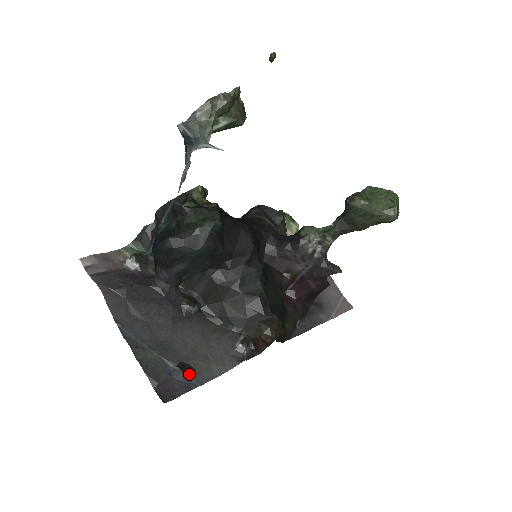
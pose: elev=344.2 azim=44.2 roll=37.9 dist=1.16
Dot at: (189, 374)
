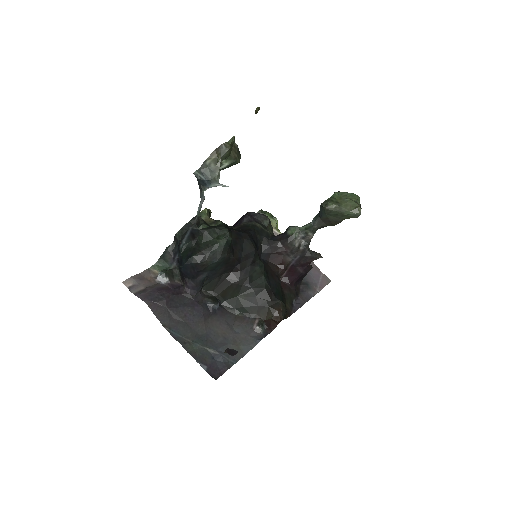
Dot at: (226, 356)
